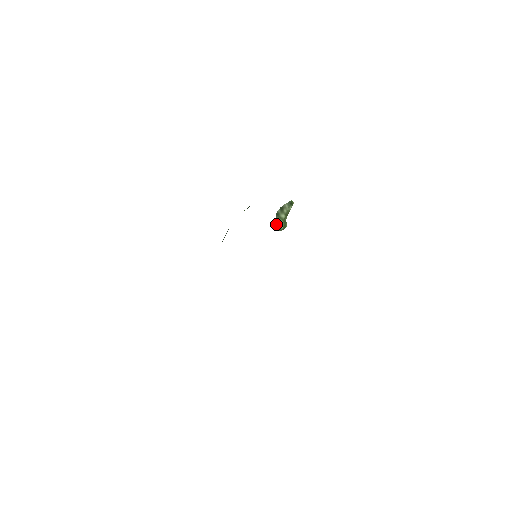
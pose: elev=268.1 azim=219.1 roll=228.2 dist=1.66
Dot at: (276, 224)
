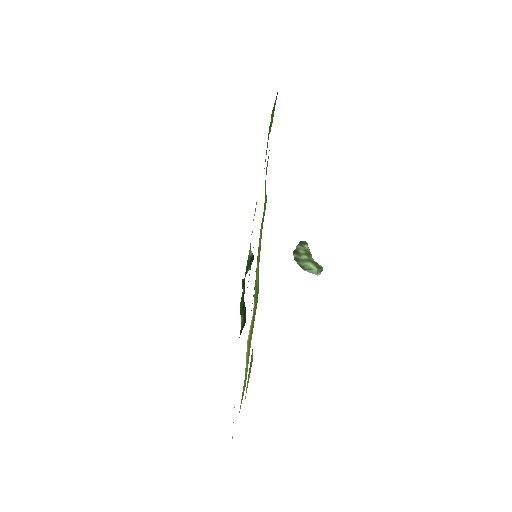
Dot at: (305, 270)
